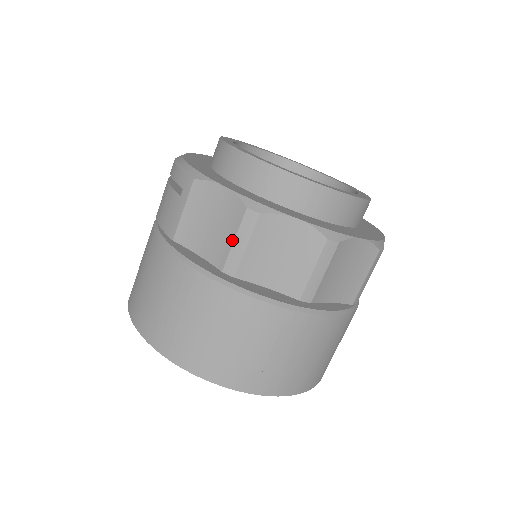
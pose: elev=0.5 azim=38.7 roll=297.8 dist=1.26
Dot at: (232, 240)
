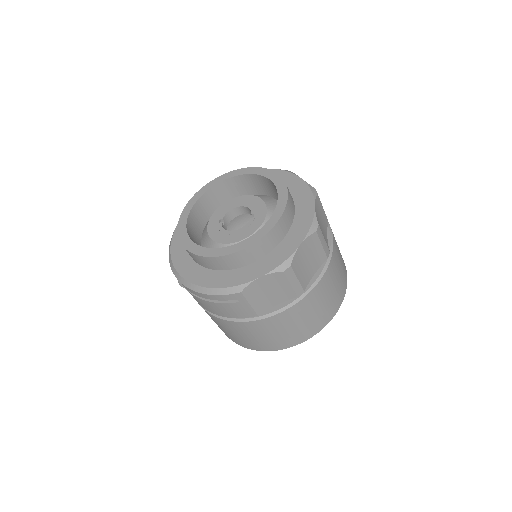
Dot at: (289, 286)
